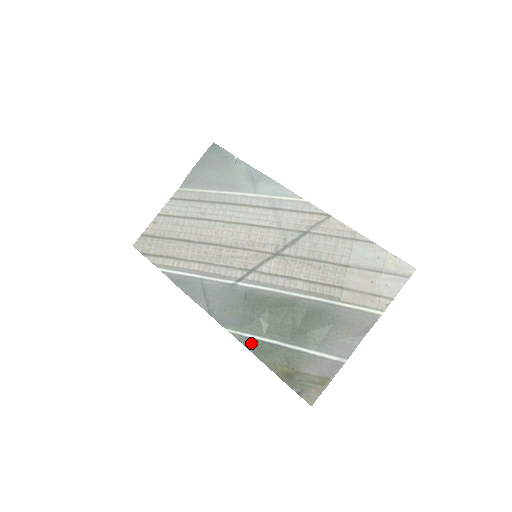
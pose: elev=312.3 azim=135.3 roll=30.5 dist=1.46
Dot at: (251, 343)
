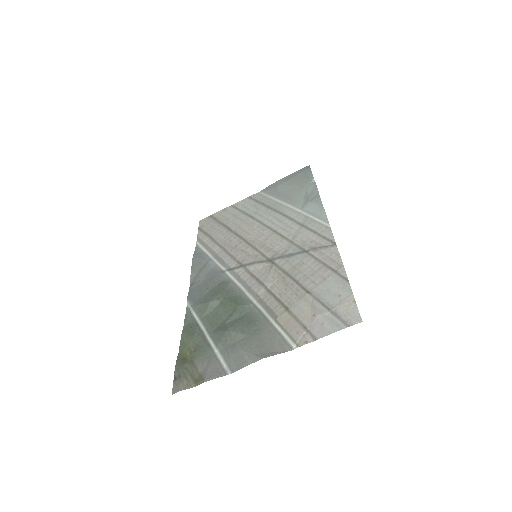
Dot at: (190, 321)
